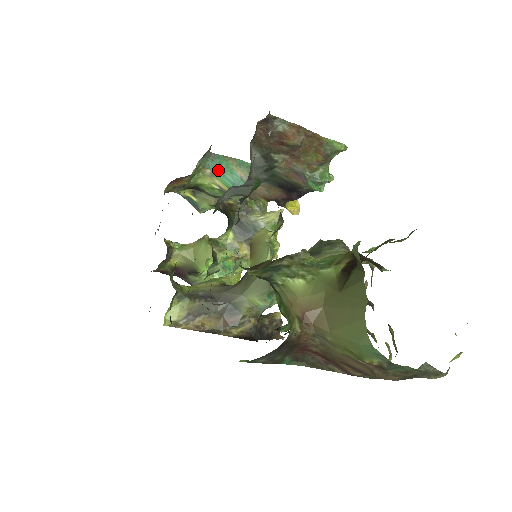
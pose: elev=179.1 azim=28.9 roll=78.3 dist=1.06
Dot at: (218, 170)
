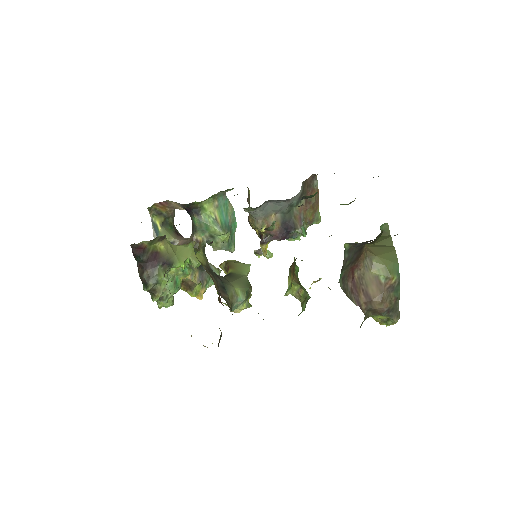
Dot at: (221, 207)
